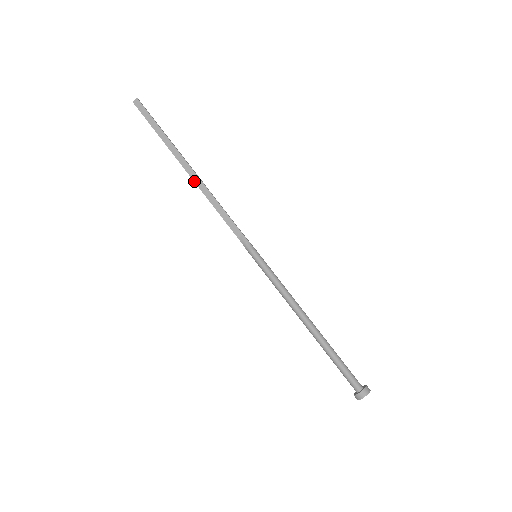
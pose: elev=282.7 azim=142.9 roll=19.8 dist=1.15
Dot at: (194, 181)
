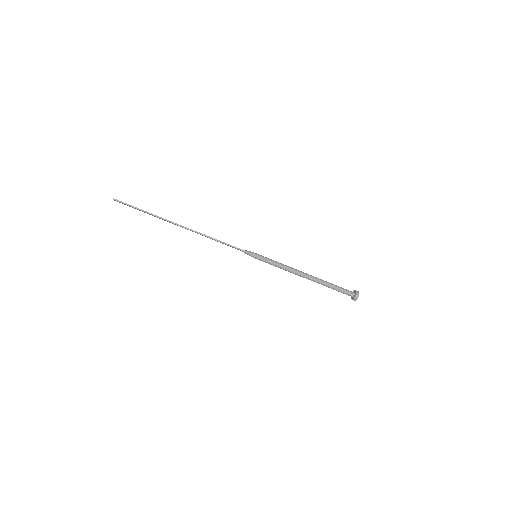
Dot at: occluded
